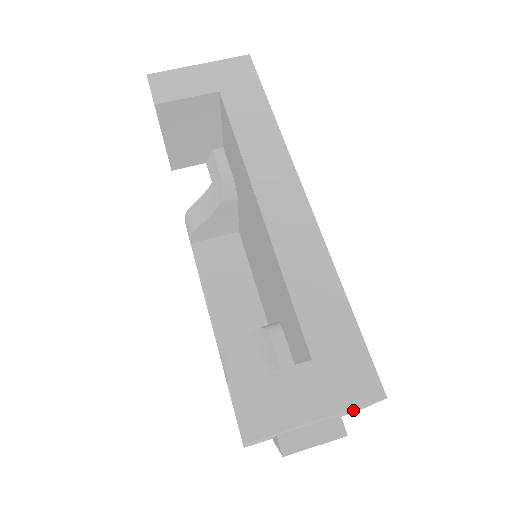
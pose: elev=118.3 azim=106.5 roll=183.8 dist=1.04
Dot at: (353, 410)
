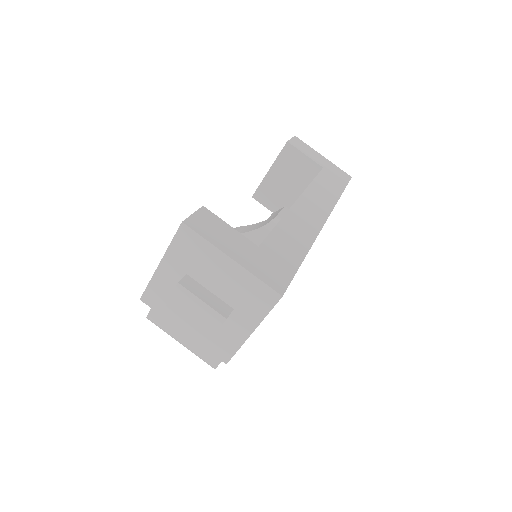
Dot at: (246, 309)
